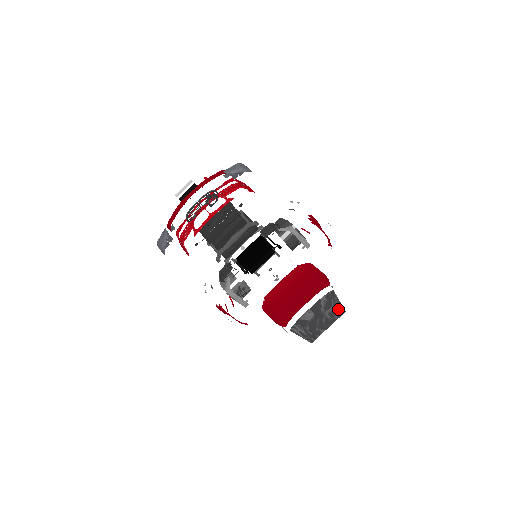
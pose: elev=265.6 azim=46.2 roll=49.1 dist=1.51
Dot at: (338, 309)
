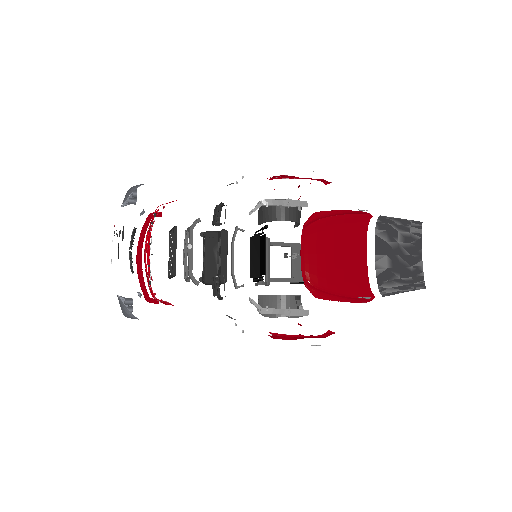
Dot at: (409, 227)
